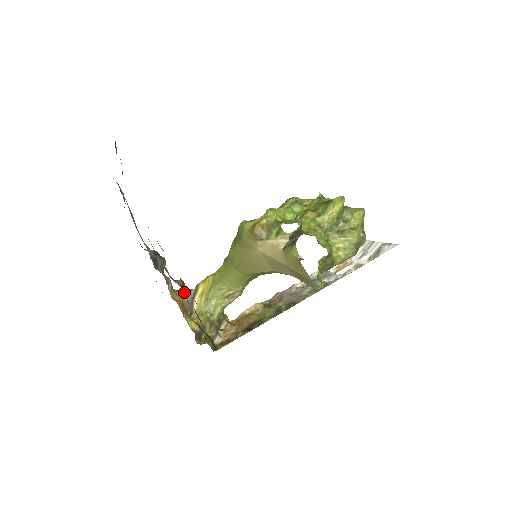
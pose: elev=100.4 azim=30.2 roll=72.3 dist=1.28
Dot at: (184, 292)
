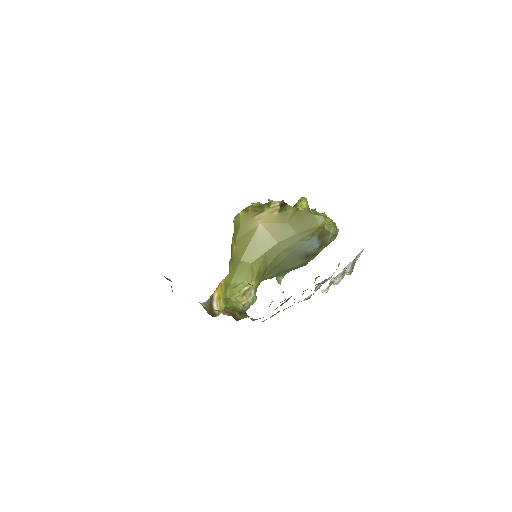
Dot at: occluded
